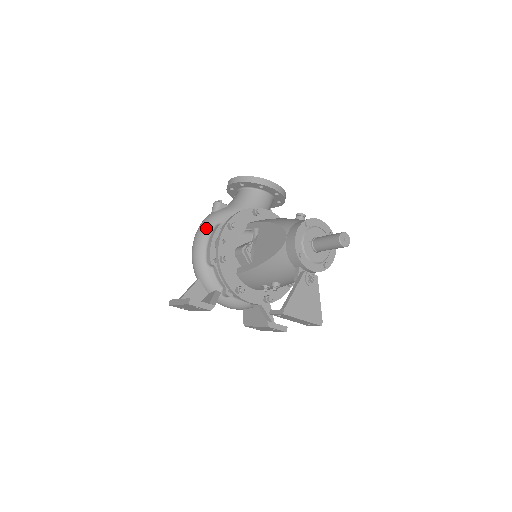
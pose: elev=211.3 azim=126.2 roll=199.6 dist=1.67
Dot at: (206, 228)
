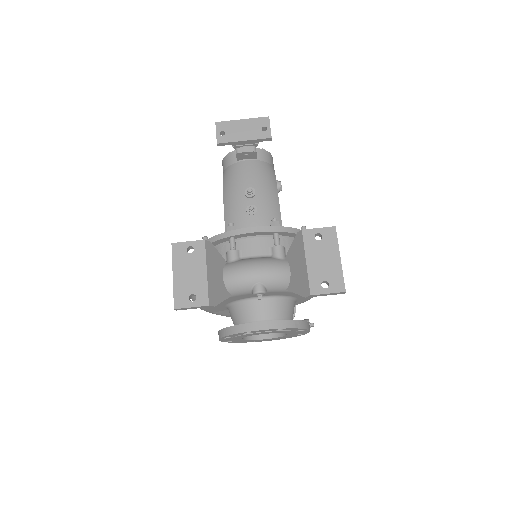
Dot at: occluded
